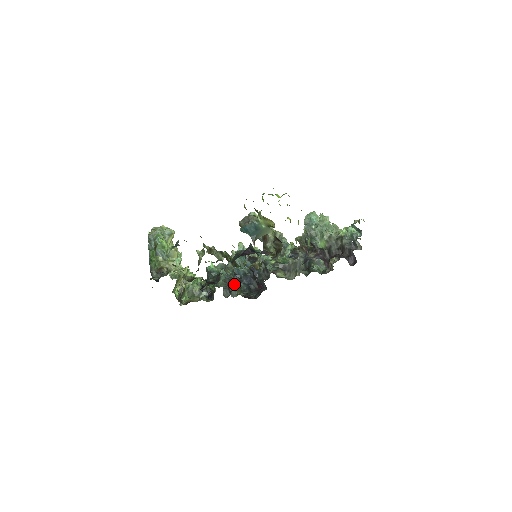
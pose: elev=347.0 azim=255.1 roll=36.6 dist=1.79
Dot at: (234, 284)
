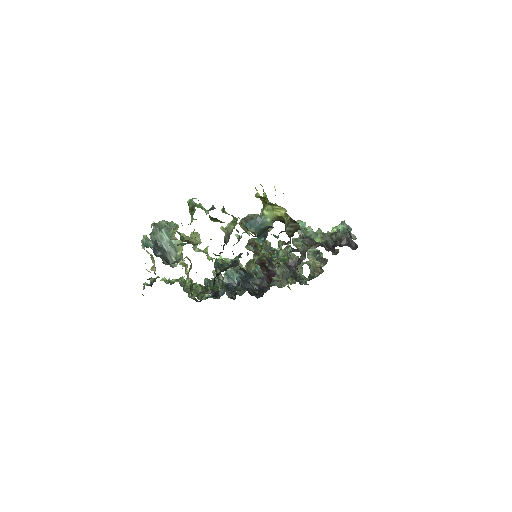
Dot at: (230, 291)
